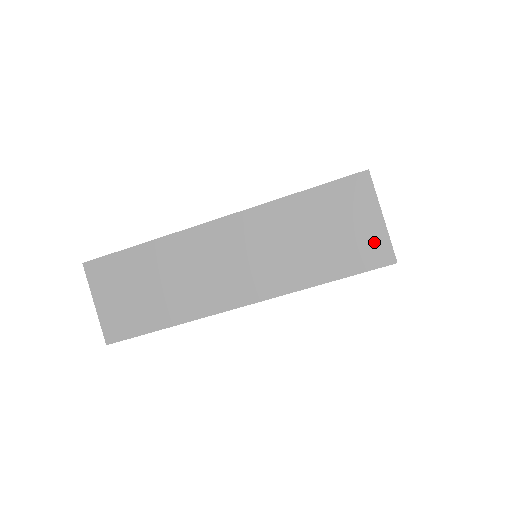
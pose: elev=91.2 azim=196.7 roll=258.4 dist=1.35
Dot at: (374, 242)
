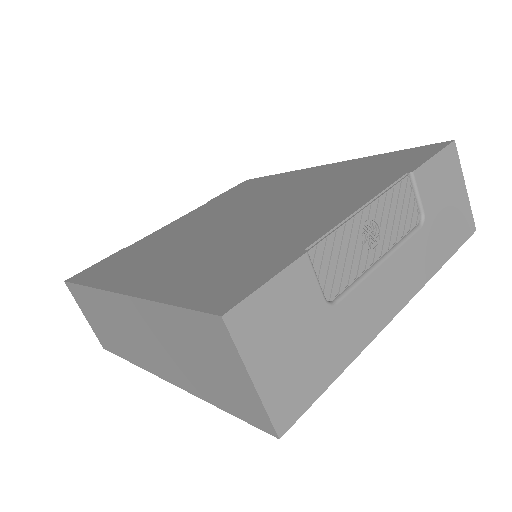
Dot at: (250, 402)
